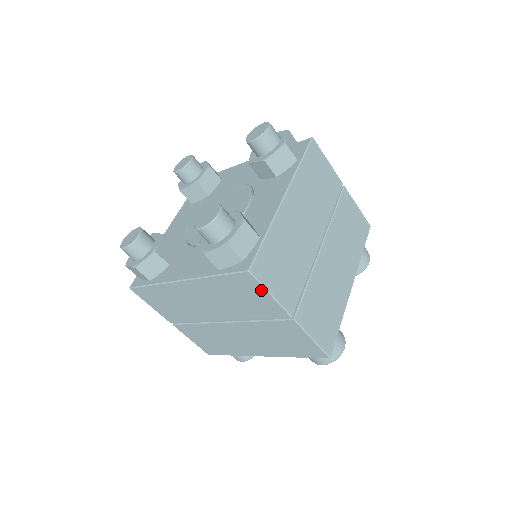
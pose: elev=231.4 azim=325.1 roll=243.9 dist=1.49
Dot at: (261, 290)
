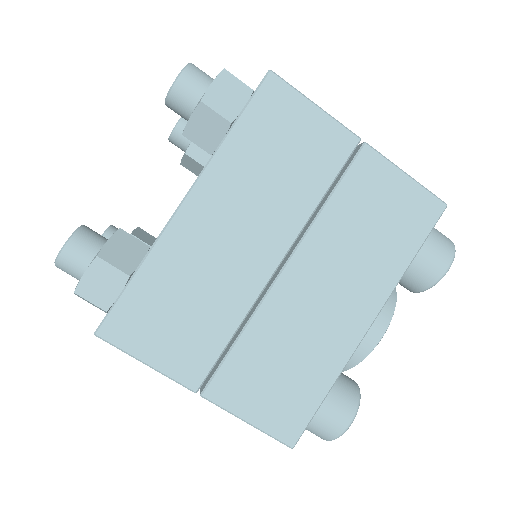
Dot at: (134, 355)
